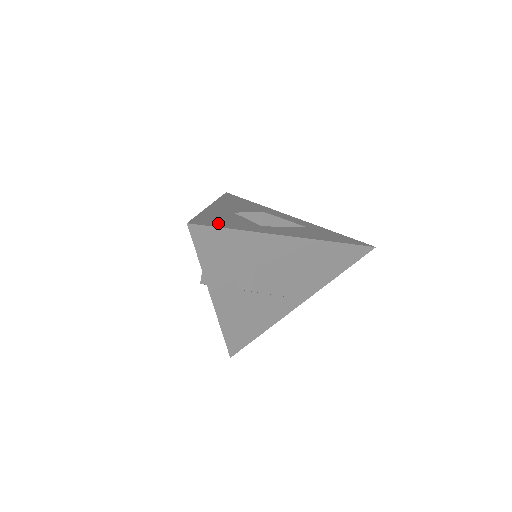
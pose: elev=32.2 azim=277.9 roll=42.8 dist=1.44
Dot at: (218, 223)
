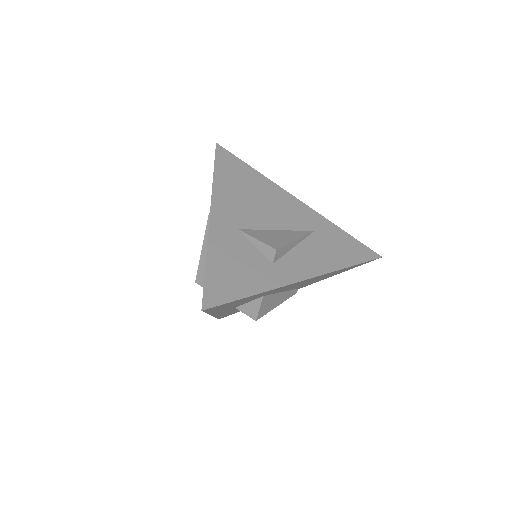
Dot at: (231, 286)
